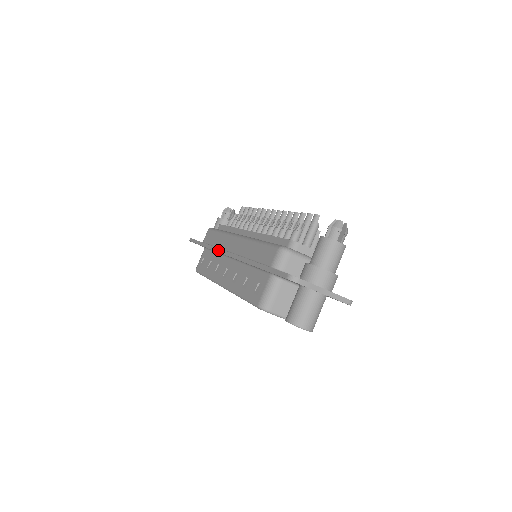
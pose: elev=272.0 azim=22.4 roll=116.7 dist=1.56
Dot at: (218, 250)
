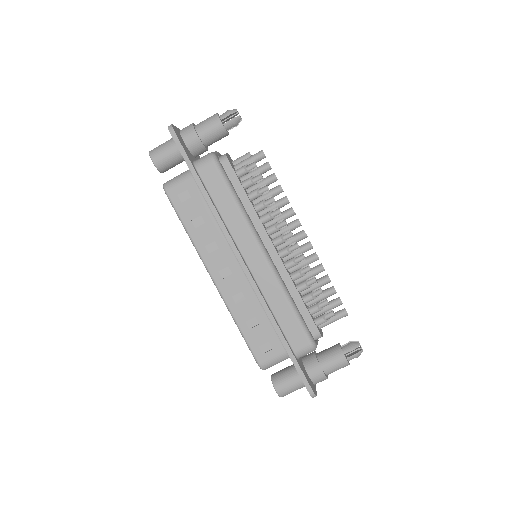
Dot at: (231, 242)
